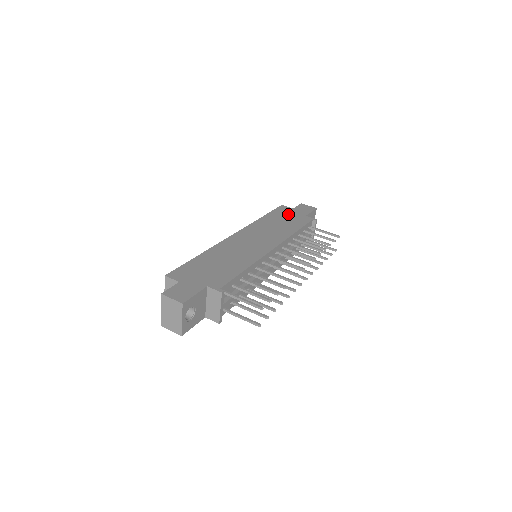
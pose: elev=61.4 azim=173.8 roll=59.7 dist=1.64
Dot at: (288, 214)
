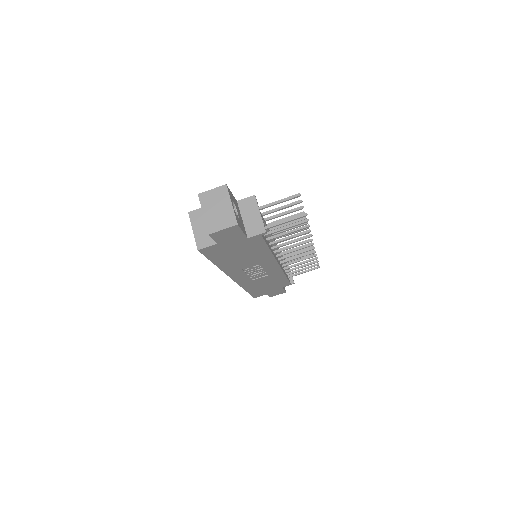
Dot at: occluded
